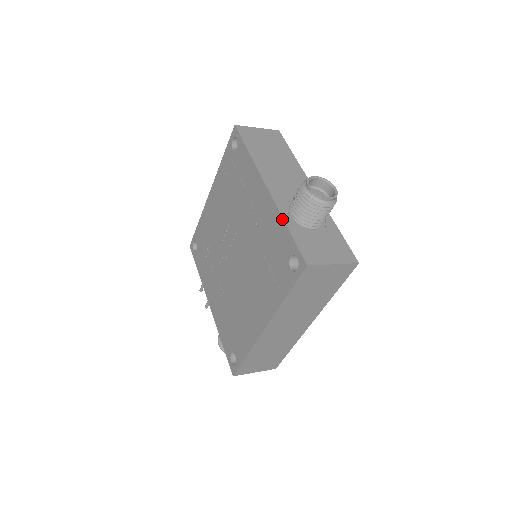
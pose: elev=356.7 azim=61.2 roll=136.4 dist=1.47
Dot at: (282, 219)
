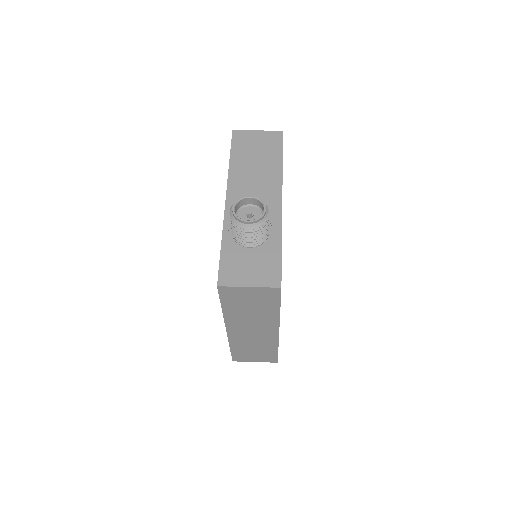
Dot at: (222, 235)
